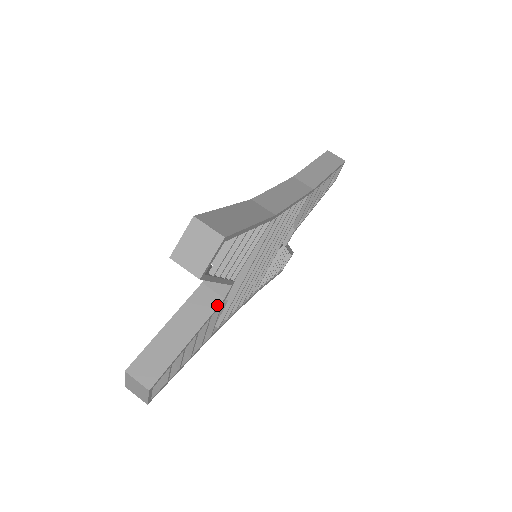
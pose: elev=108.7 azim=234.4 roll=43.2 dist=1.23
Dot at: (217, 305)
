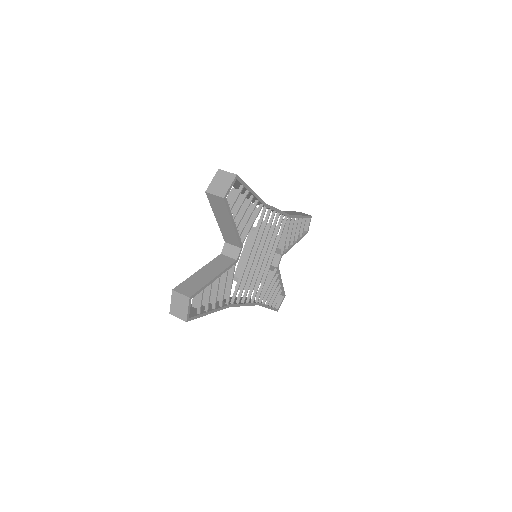
Dot at: (232, 263)
